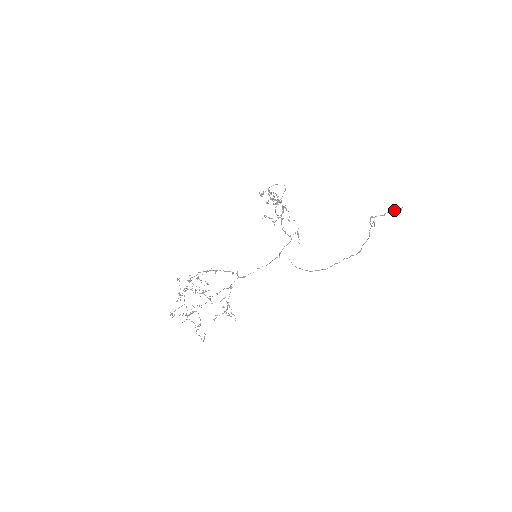
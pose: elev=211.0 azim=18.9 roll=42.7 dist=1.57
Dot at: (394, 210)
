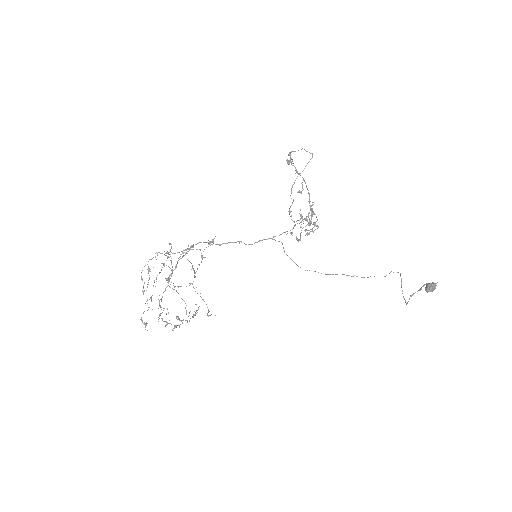
Dot at: (432, 290)
